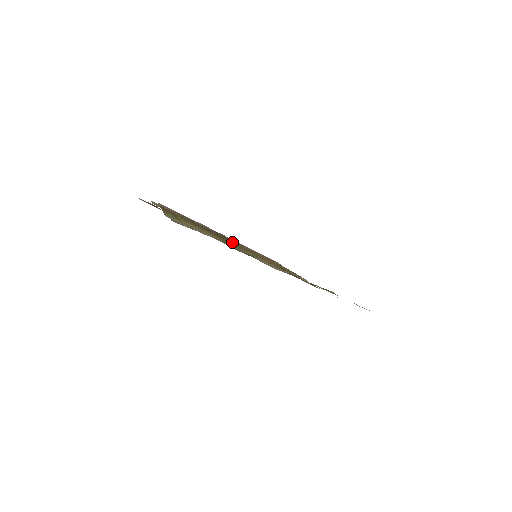
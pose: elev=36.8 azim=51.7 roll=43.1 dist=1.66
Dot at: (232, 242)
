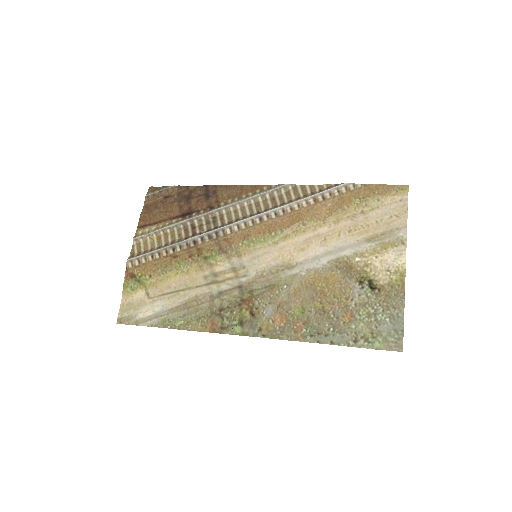
Dot at: (232, 236)
